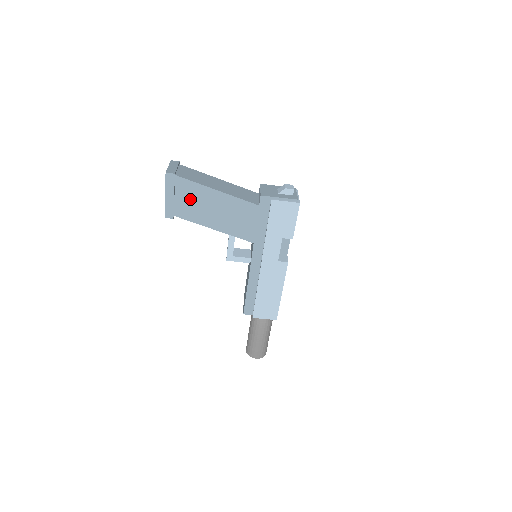
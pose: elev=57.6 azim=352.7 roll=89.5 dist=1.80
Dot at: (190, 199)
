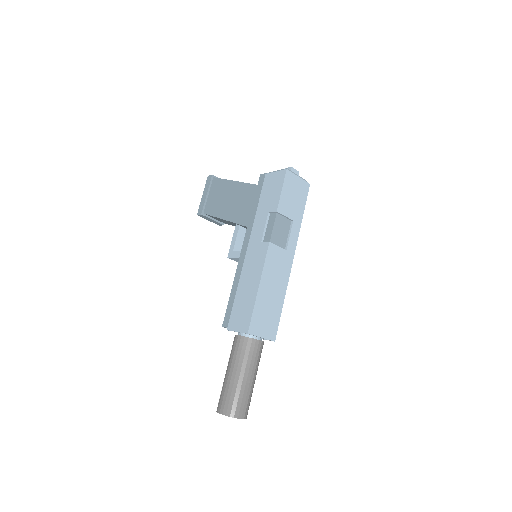
Dot at: (216, 195)
